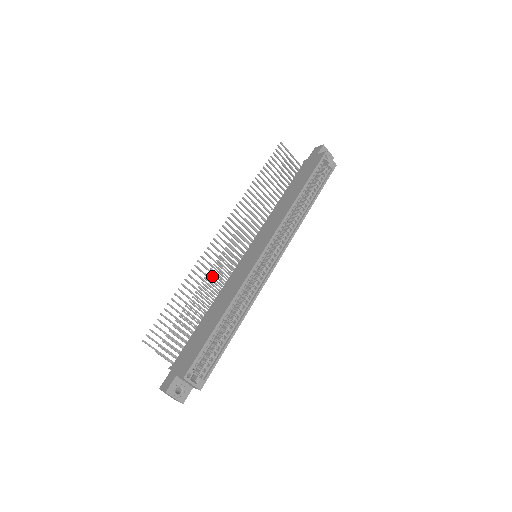
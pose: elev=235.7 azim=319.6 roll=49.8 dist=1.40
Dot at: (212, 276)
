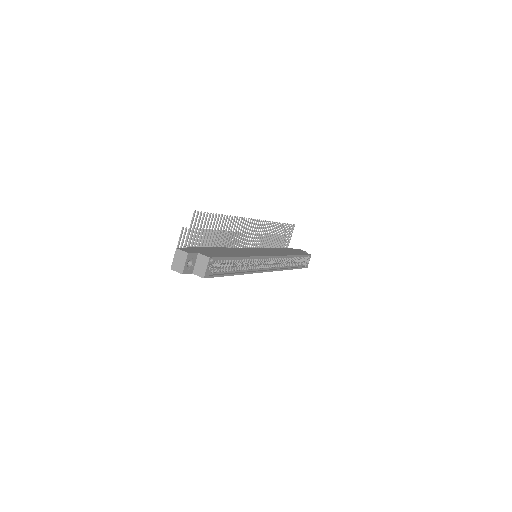
Dot at: occluded
